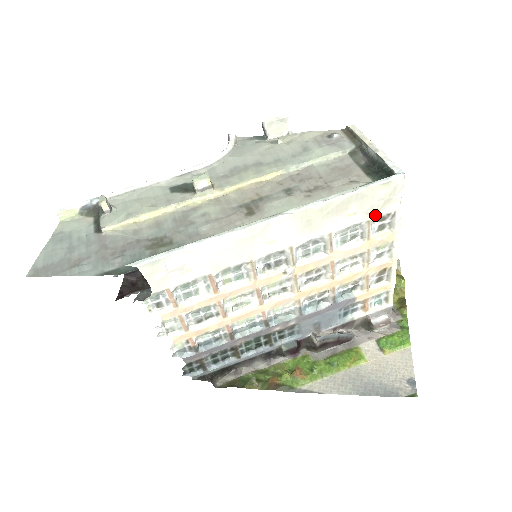
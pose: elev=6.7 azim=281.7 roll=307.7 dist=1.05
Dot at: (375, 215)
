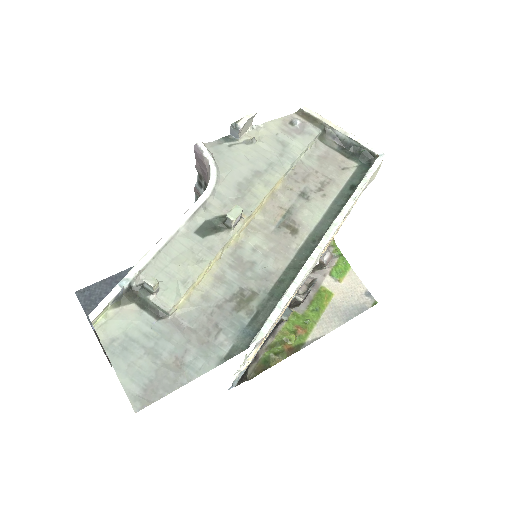
Dot at: occluded
